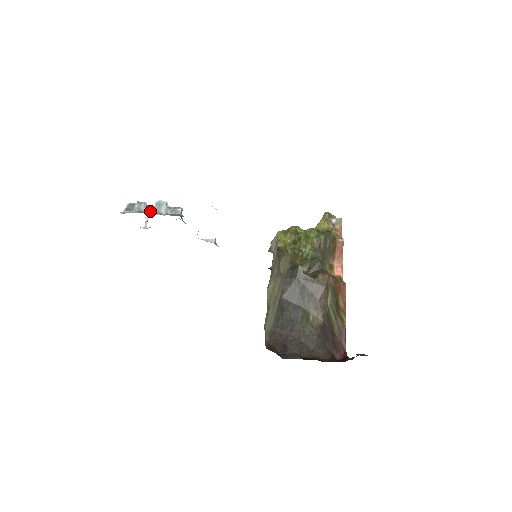
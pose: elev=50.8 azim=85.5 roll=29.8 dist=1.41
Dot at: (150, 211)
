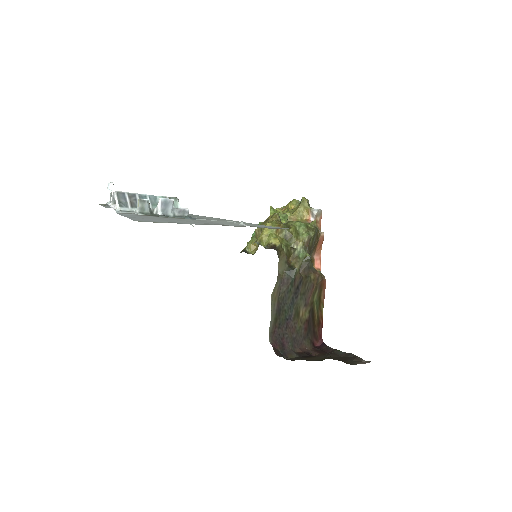
Dot at: (154, 211)
